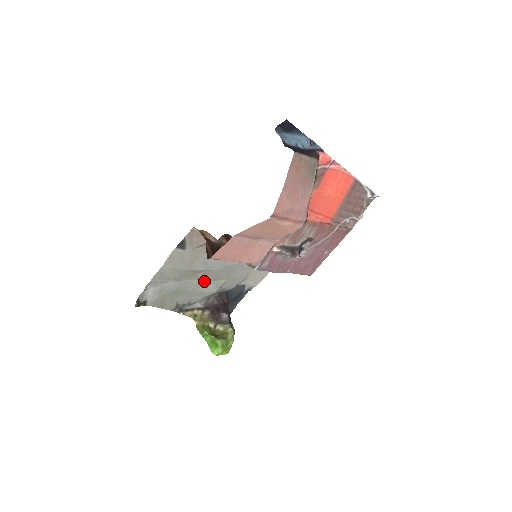
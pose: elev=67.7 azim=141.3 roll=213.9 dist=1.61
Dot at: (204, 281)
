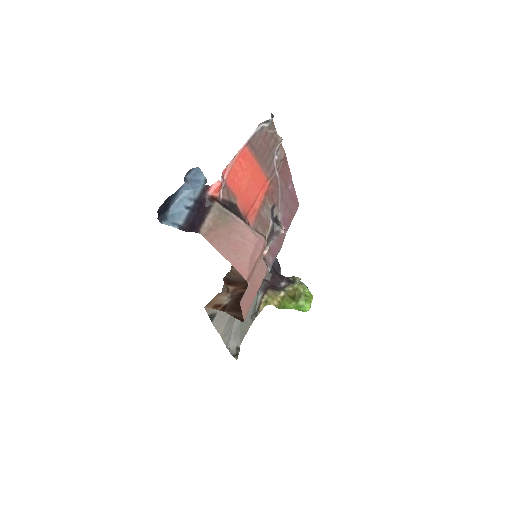
Dot at: occluded
